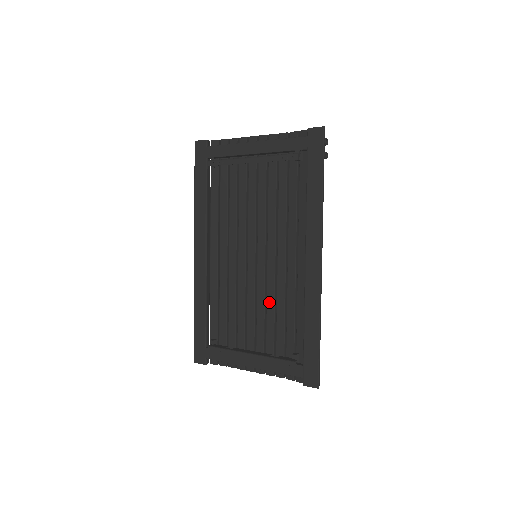
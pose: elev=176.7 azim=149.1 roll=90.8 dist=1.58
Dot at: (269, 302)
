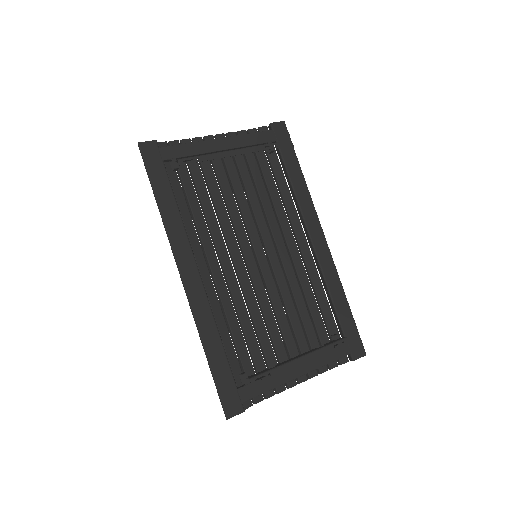
Dot at: (286, 299)
